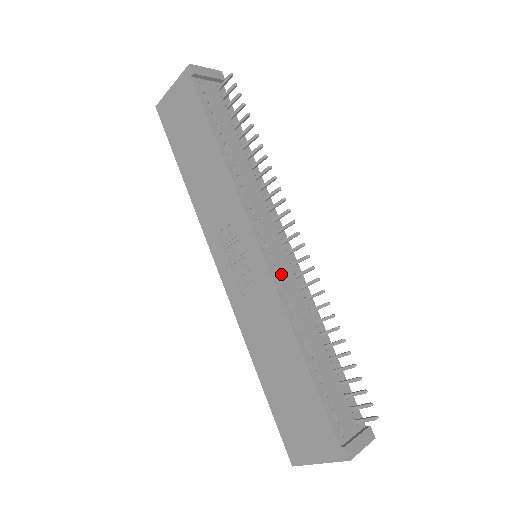
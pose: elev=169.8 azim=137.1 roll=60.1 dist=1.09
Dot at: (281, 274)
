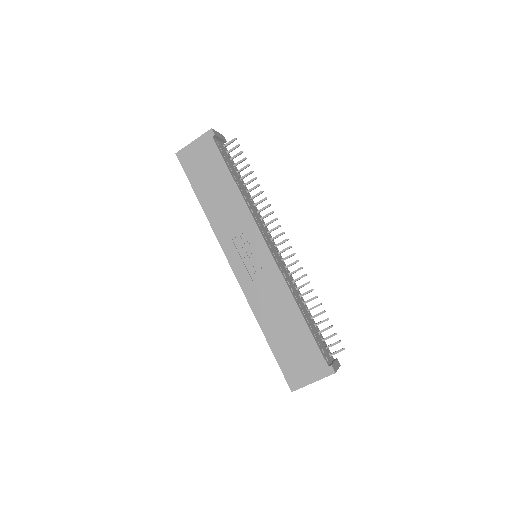
Dot at: (280, 264)
